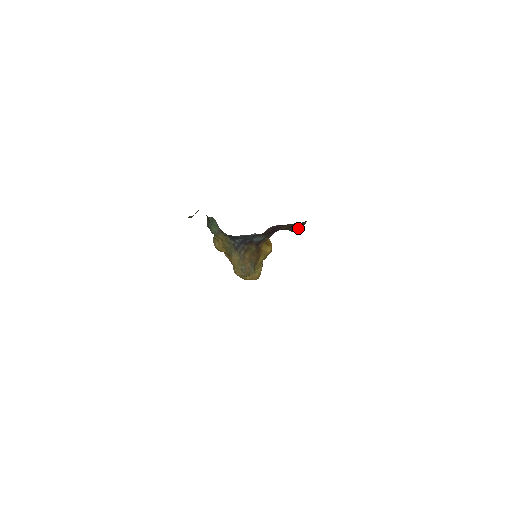
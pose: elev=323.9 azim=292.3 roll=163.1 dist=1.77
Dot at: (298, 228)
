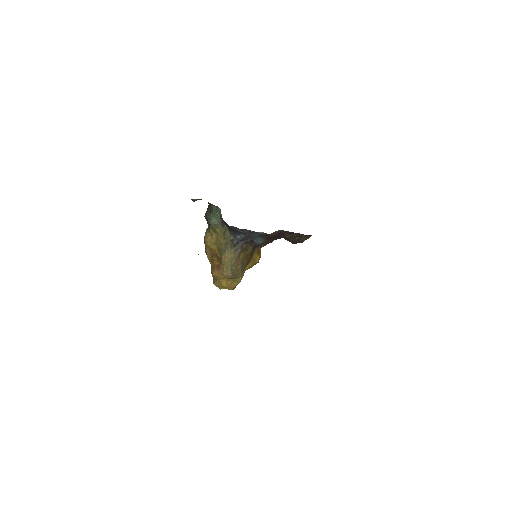
Dot at: (300, 241)
